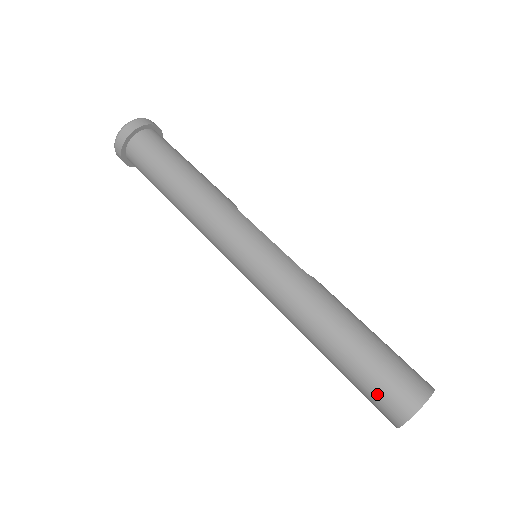
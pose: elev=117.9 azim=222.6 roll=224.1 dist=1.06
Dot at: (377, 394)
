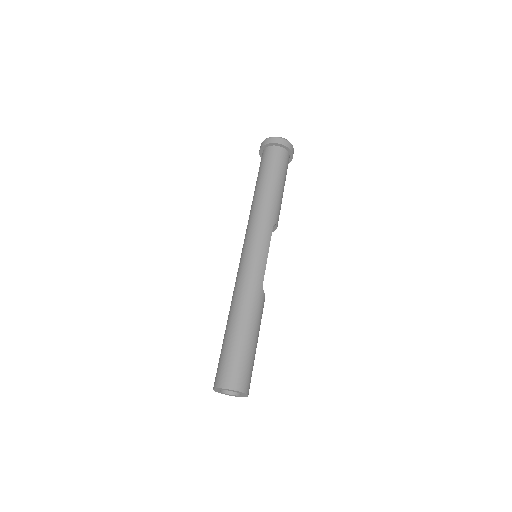
Dot at: (221, 364)
